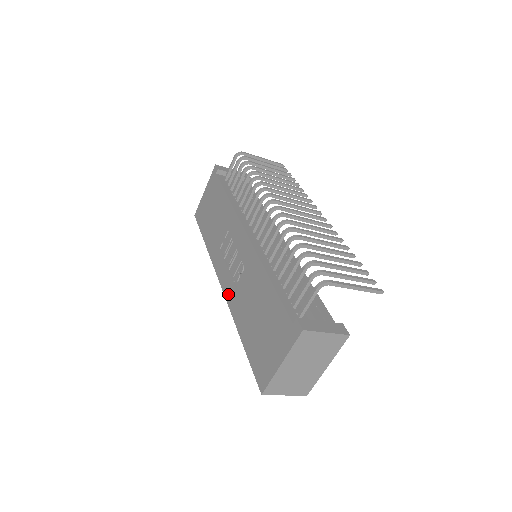
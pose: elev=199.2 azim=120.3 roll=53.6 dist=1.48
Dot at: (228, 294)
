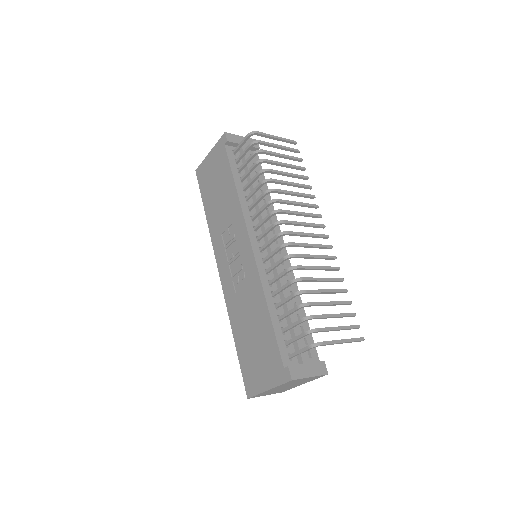
Dot at: (226, 289)
